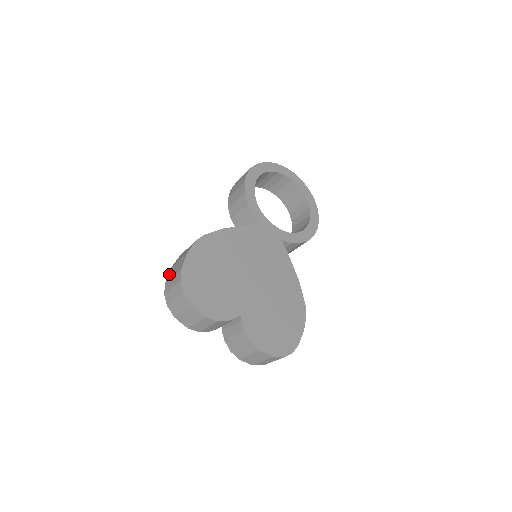
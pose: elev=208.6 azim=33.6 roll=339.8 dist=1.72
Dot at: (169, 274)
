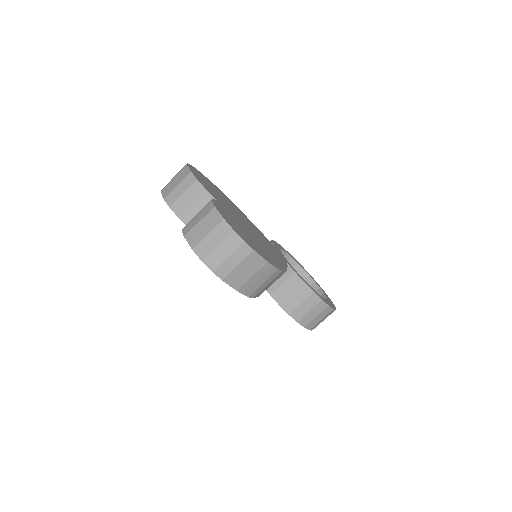
Dot at: occluded
